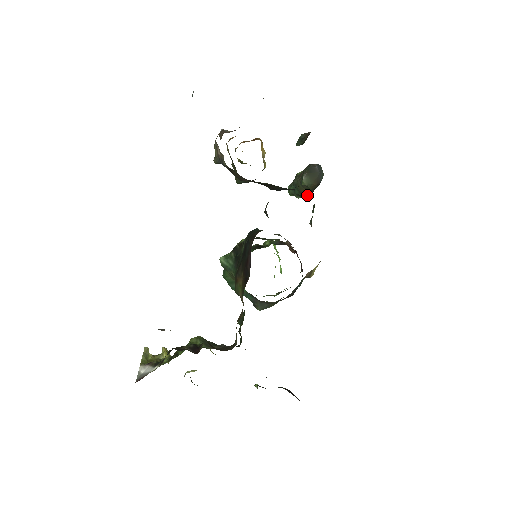
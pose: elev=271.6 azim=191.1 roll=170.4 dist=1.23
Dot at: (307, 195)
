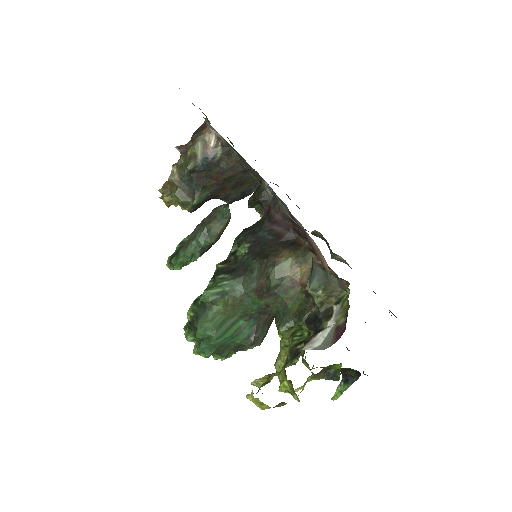
Dot at: occluded
